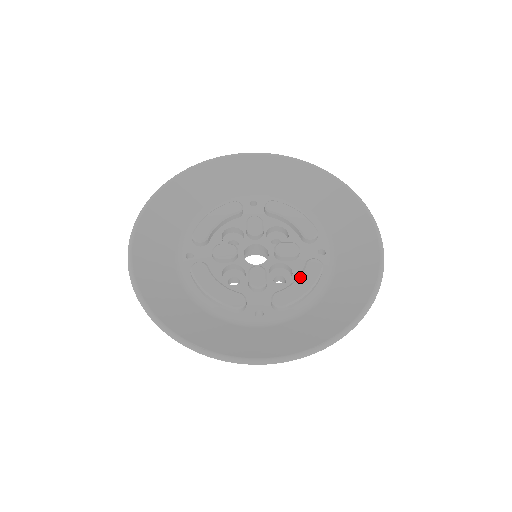
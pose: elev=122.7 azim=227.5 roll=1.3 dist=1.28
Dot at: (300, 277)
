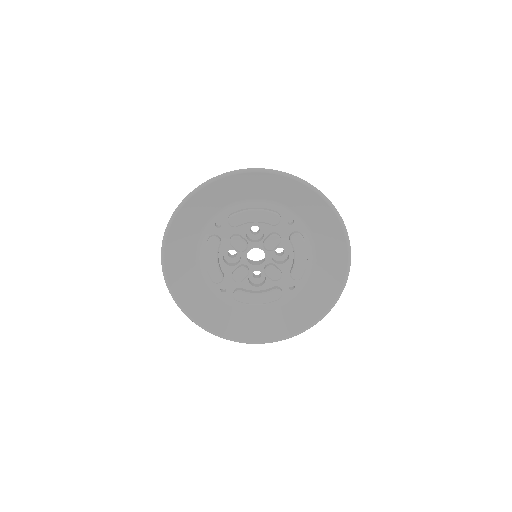
Dot at: (261, 294)
